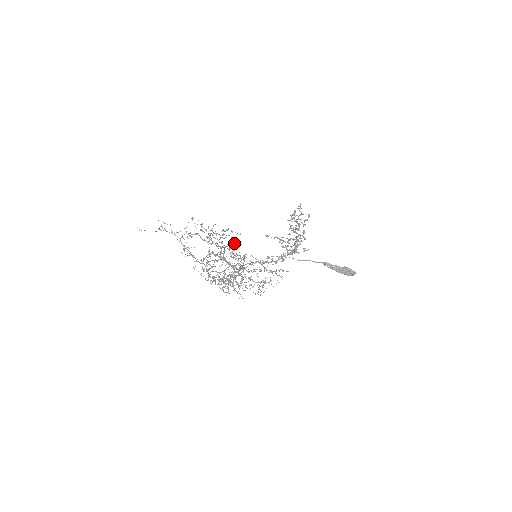
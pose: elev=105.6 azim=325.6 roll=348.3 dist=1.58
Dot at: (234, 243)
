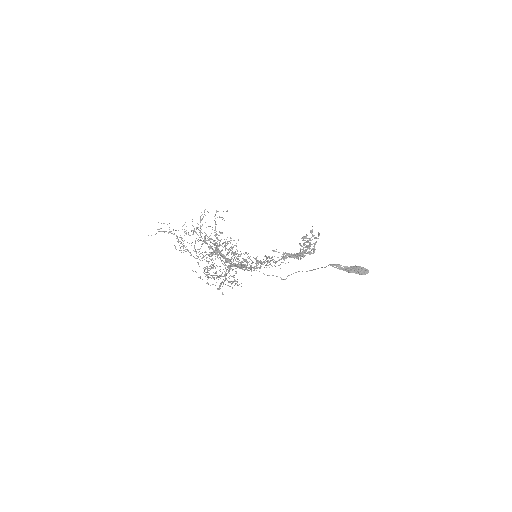
Dot at: occluded
